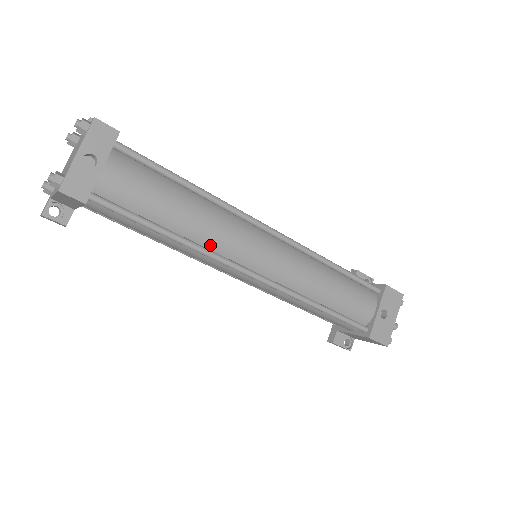
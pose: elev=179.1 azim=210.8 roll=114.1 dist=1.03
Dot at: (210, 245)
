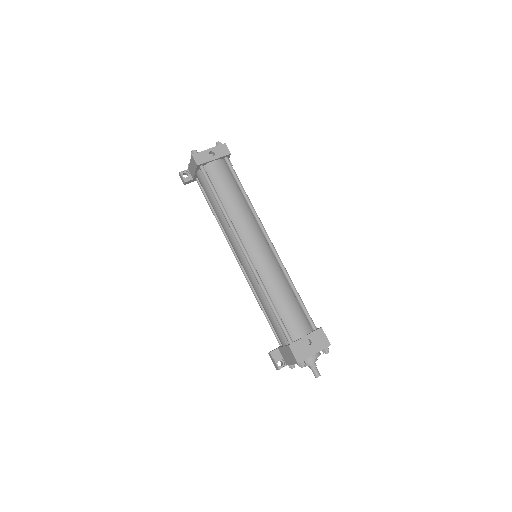
Dot at: (235, 222)
